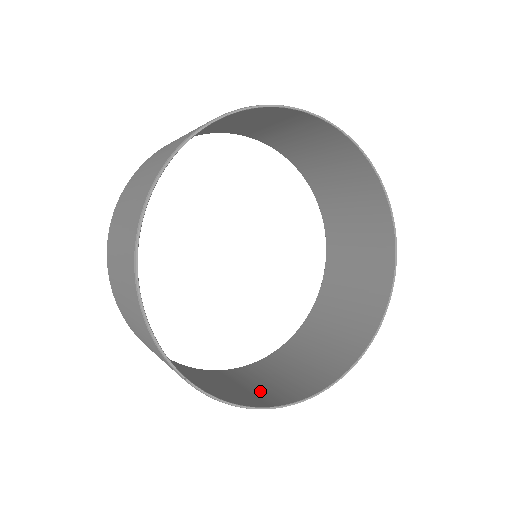
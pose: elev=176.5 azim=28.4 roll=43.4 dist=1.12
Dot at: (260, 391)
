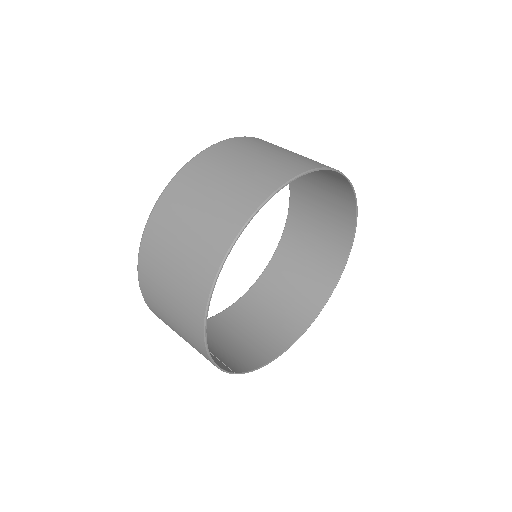
Dot at: (261, 337)
